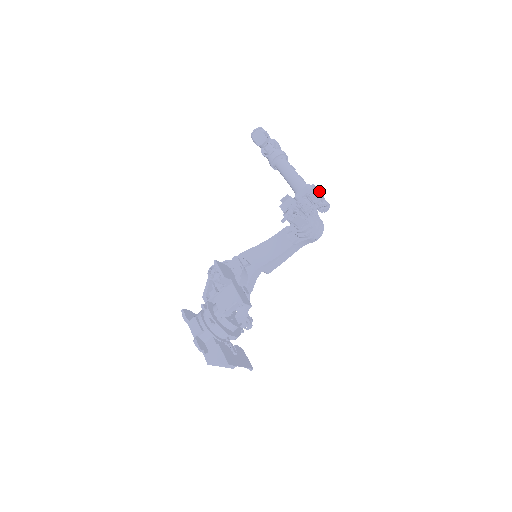
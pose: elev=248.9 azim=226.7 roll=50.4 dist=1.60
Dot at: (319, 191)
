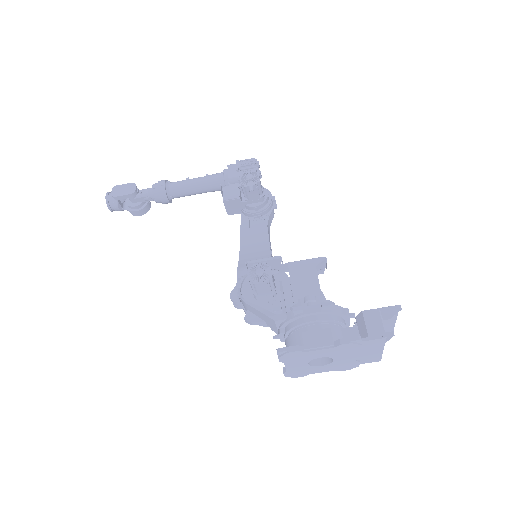
Dot at: occluded
